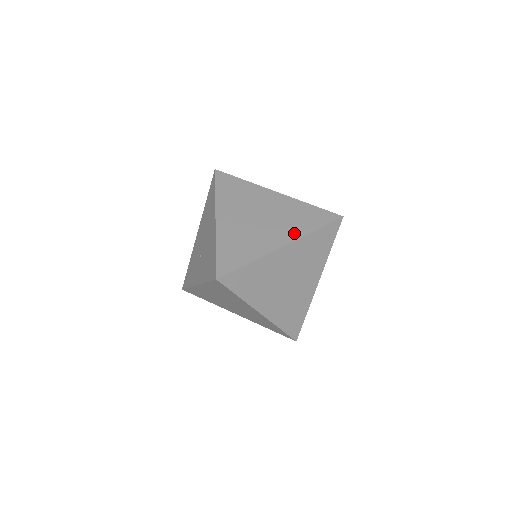
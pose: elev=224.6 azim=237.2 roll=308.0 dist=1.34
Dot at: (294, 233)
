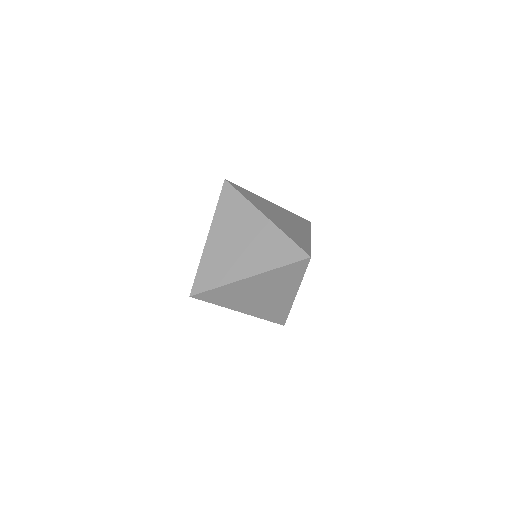
Dot at: (261, 266)
